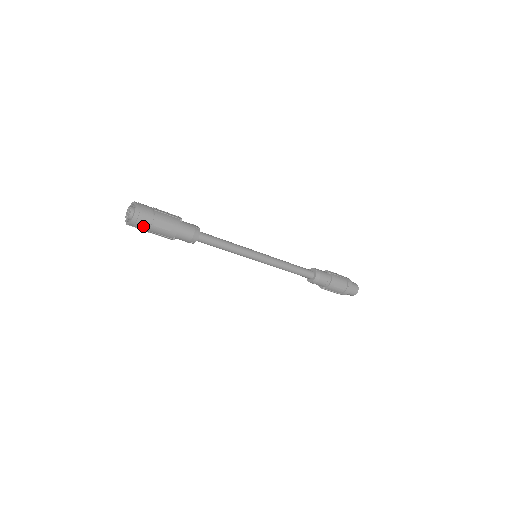
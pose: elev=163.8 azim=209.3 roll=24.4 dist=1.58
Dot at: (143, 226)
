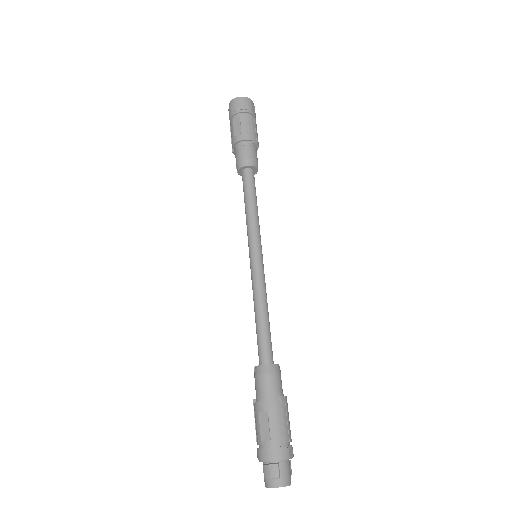
Dot at: (230, 114)
